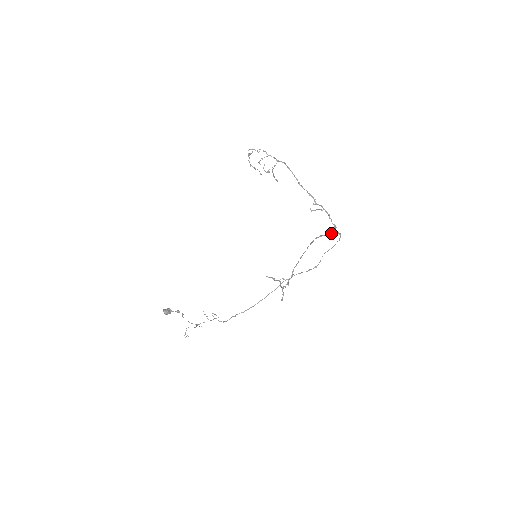
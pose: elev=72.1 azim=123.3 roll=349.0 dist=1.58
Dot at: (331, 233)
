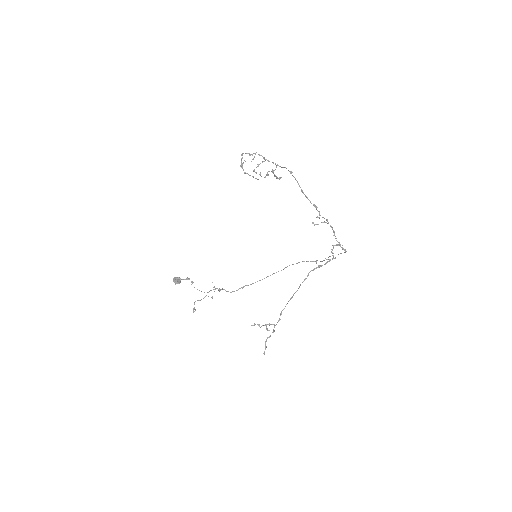
Dot at: occluded
